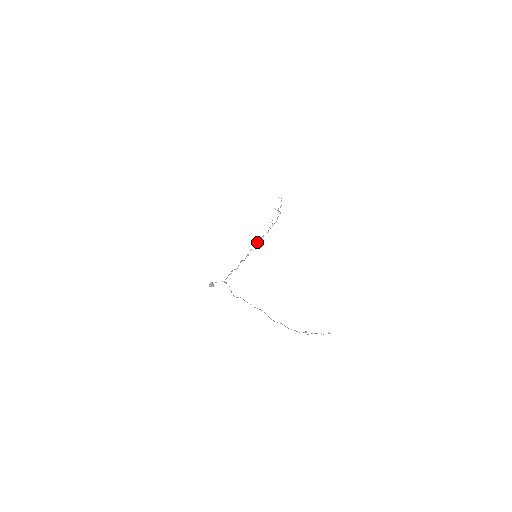
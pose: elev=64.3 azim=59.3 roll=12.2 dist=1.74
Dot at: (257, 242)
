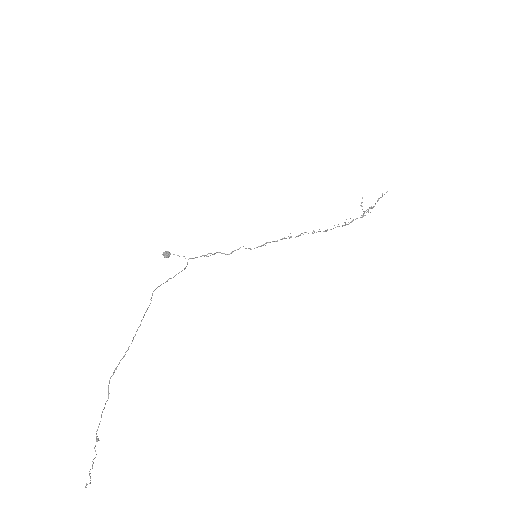
Dot at: (298, 235)
